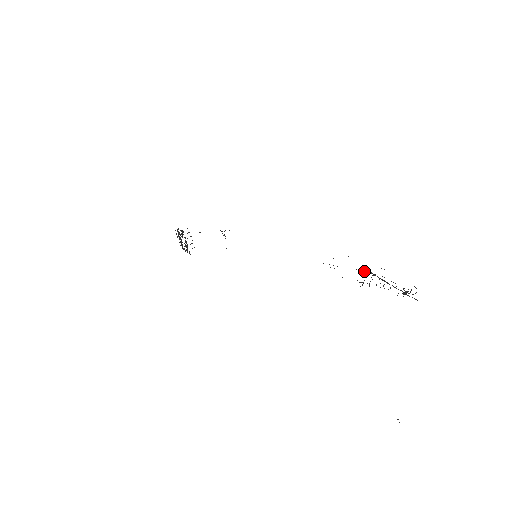
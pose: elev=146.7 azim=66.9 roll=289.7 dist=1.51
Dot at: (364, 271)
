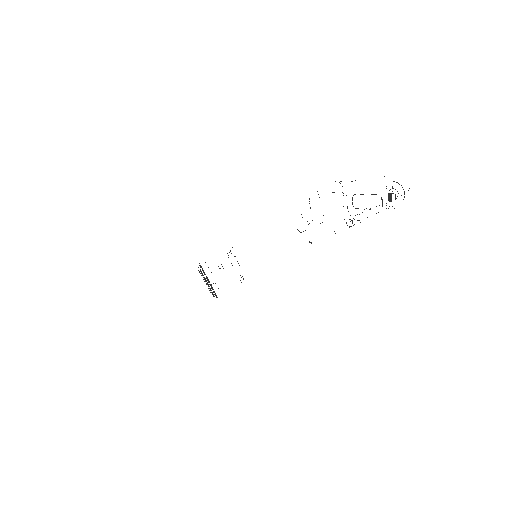
Dot at: occluded
